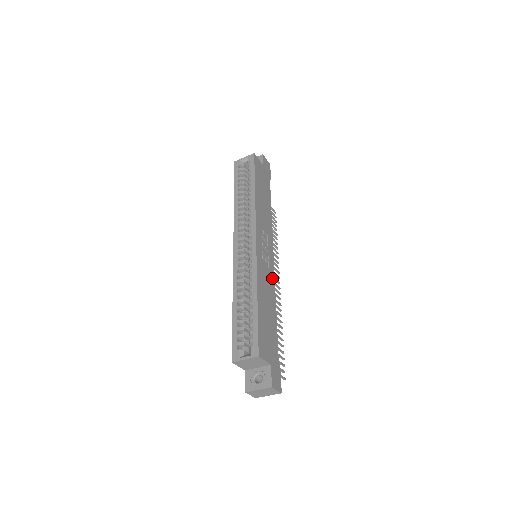
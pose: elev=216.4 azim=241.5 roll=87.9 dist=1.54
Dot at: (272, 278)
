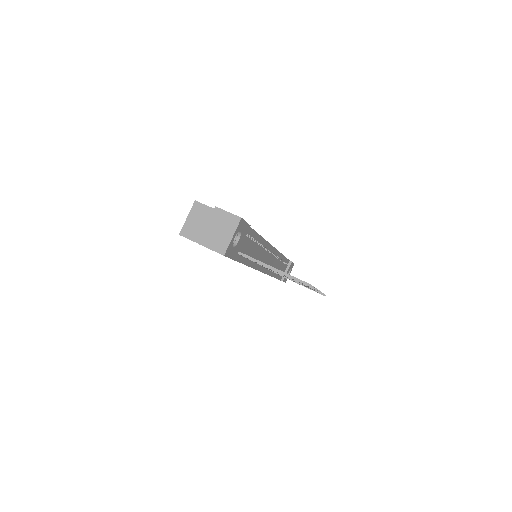
Dot at: occluded
